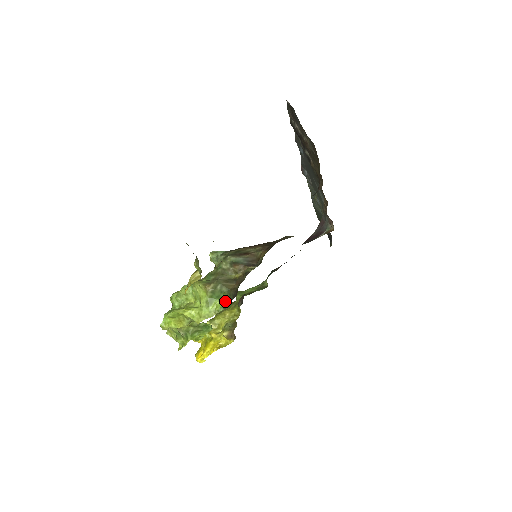
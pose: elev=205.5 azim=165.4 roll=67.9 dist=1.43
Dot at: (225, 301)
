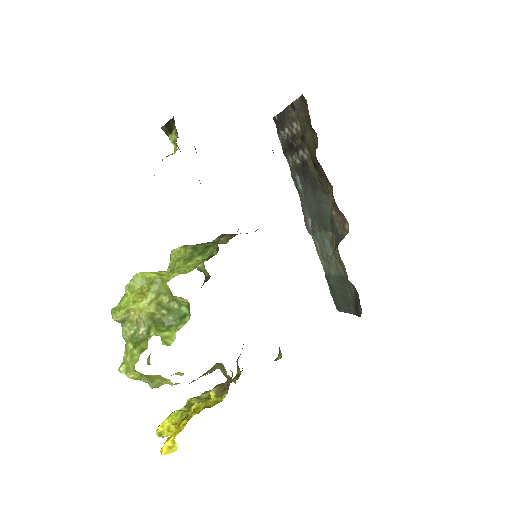
Dot at: (210, 254)
